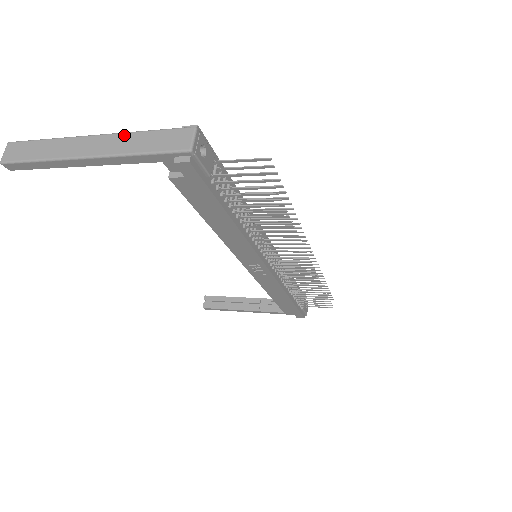
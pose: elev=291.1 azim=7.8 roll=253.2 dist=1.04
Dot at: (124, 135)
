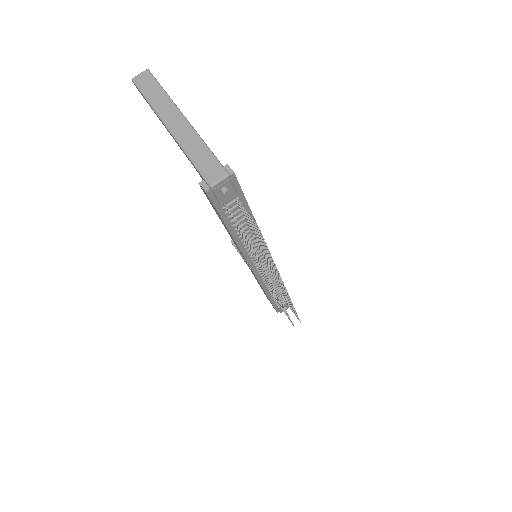
Dot at: (196, 136)
